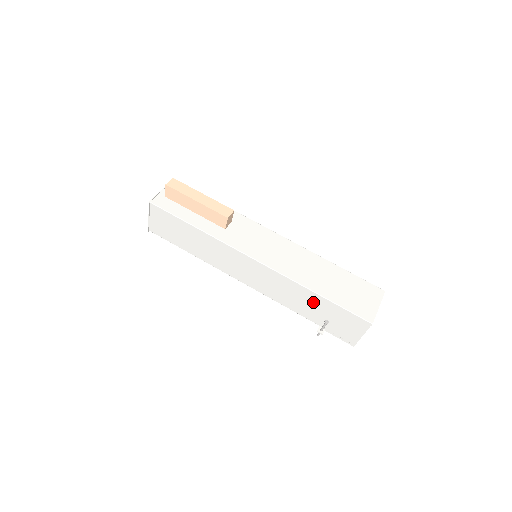
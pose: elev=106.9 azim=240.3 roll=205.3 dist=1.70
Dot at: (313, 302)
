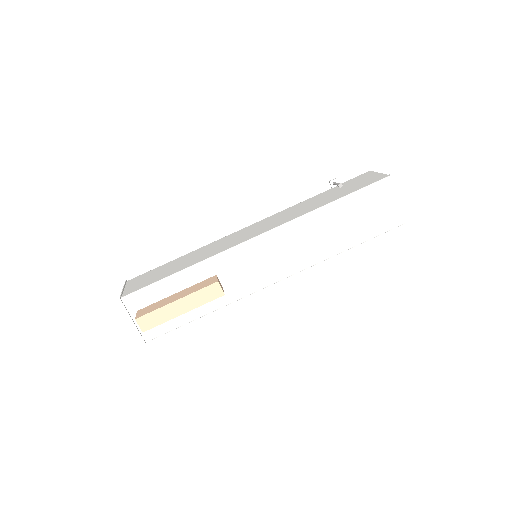
Dot at: occluded
